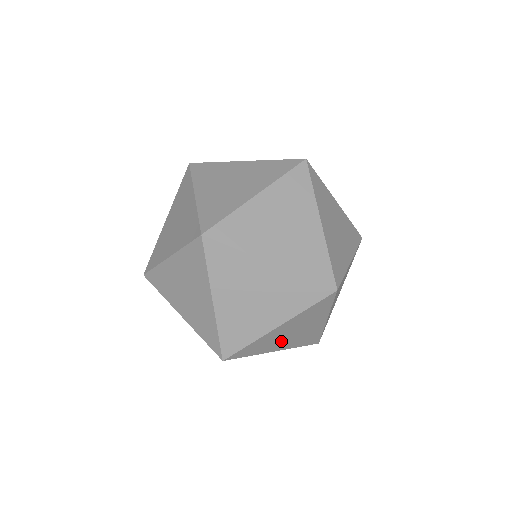
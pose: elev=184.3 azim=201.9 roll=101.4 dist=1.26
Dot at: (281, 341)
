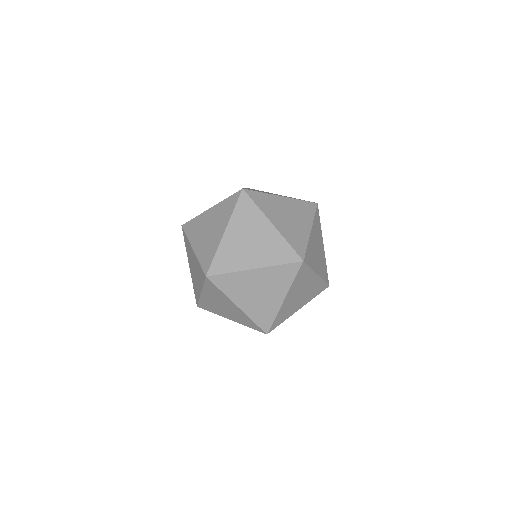
Dot at: occluded
